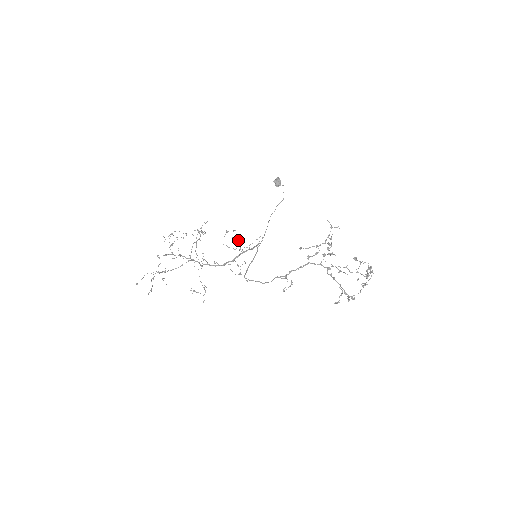
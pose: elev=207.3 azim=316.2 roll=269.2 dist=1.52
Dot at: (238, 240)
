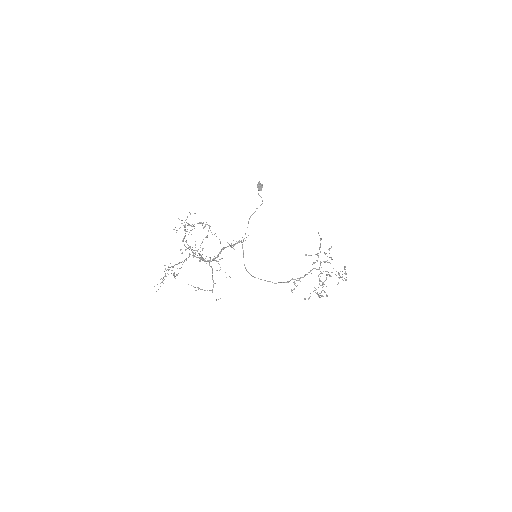
Dot at: occluded
